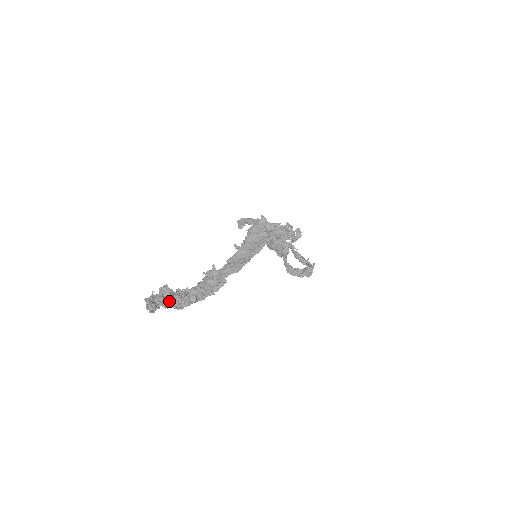
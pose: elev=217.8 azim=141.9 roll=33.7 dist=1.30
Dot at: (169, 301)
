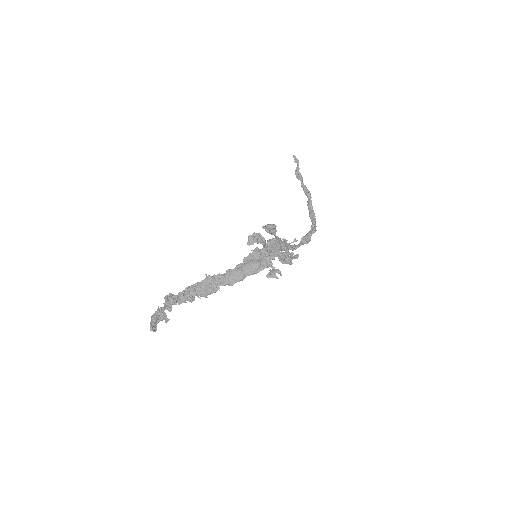
Dot at: (168, 320)
